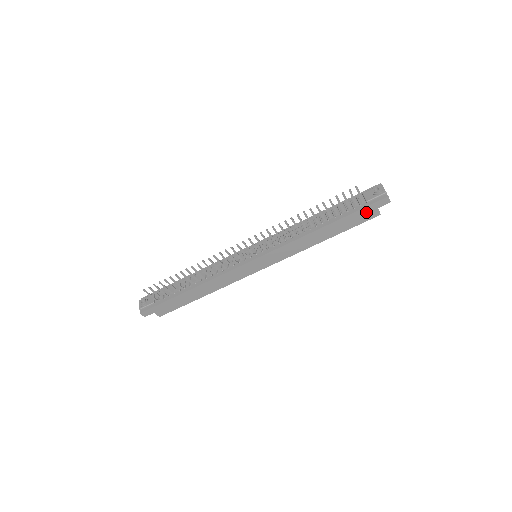
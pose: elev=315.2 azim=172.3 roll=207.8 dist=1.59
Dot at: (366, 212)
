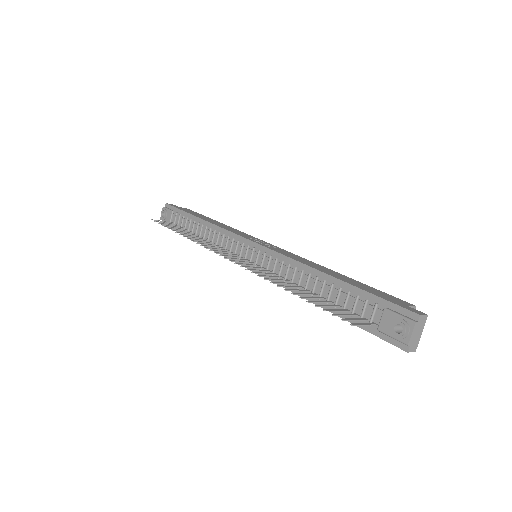
Dot at: occluded
